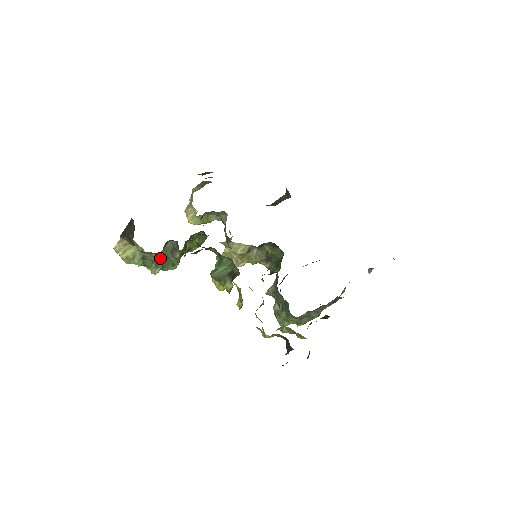
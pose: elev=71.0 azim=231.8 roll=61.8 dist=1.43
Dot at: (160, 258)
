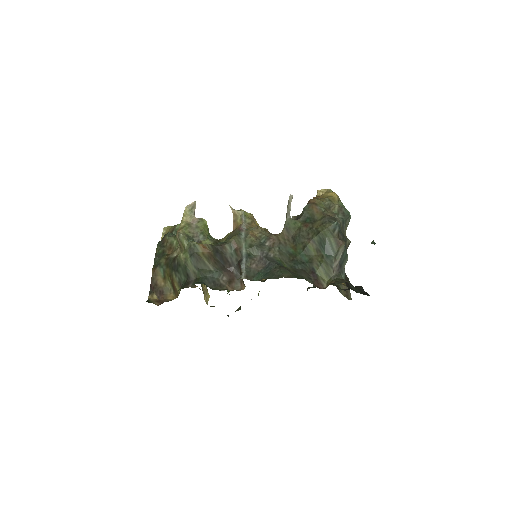
Dot at: occluded
